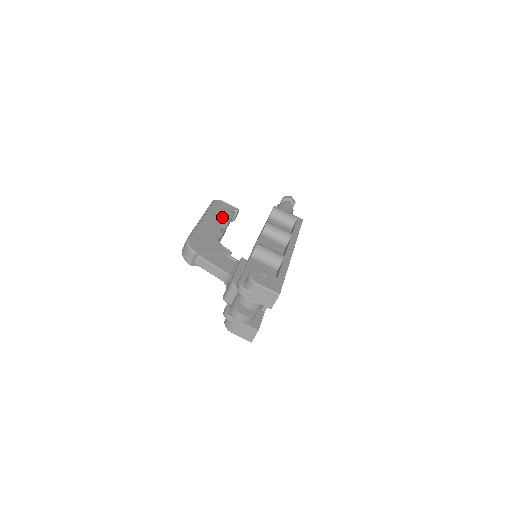
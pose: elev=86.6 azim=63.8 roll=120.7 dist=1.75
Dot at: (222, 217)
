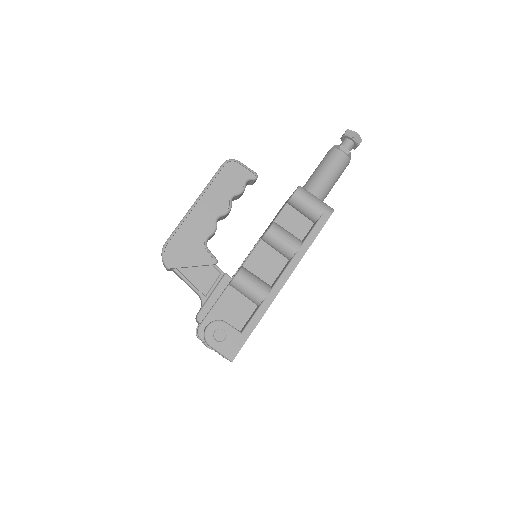
Dot at: (227, 195)
